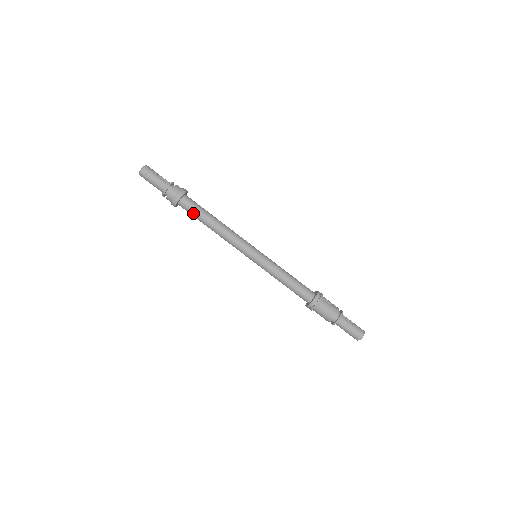
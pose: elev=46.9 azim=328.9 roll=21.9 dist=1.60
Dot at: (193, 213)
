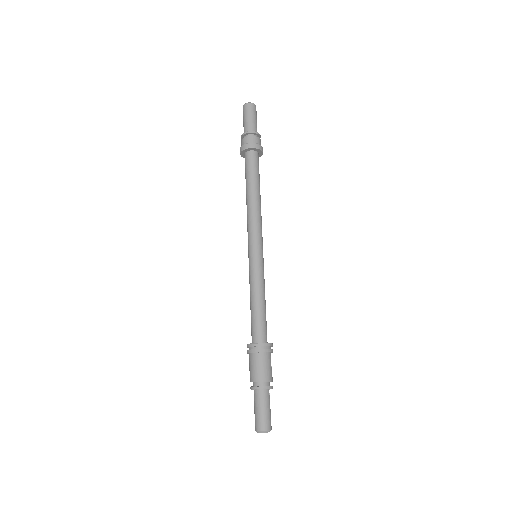
Dot at: (252, 169)
